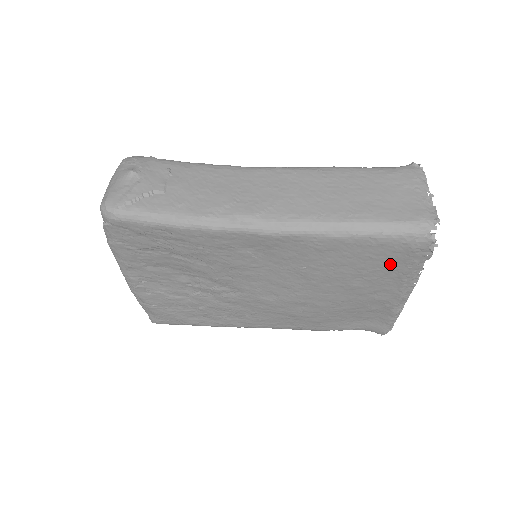
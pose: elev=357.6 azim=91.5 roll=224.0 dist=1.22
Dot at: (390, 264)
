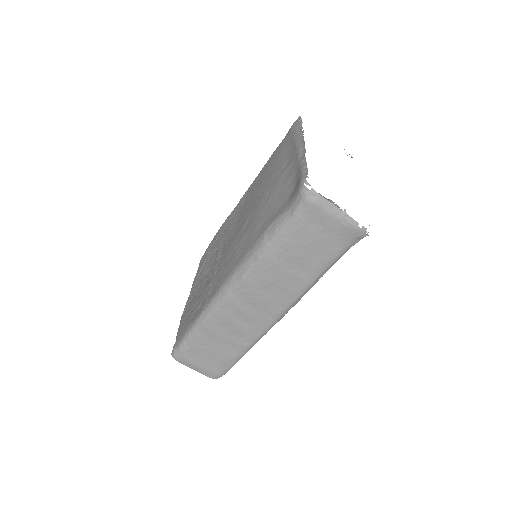
Dot at: (285, 146)
